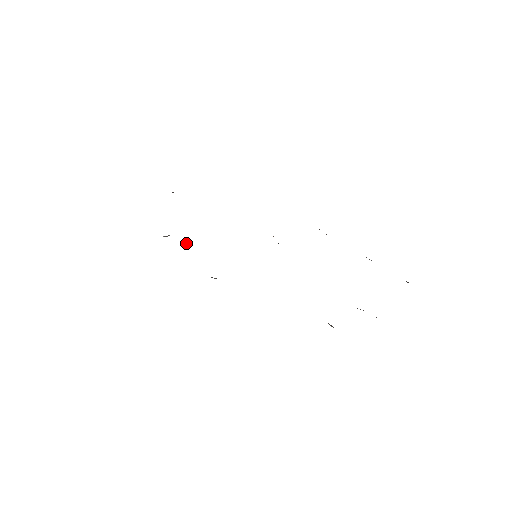
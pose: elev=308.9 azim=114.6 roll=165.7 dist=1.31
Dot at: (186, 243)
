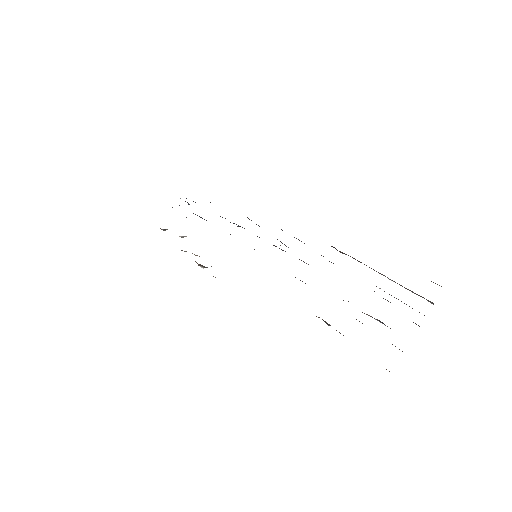
Dot at: (183, 236)
